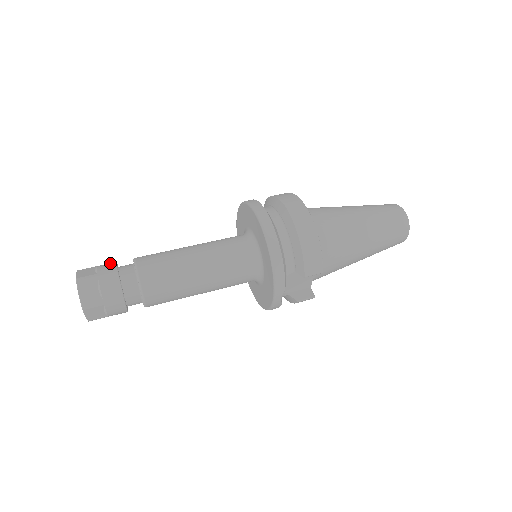
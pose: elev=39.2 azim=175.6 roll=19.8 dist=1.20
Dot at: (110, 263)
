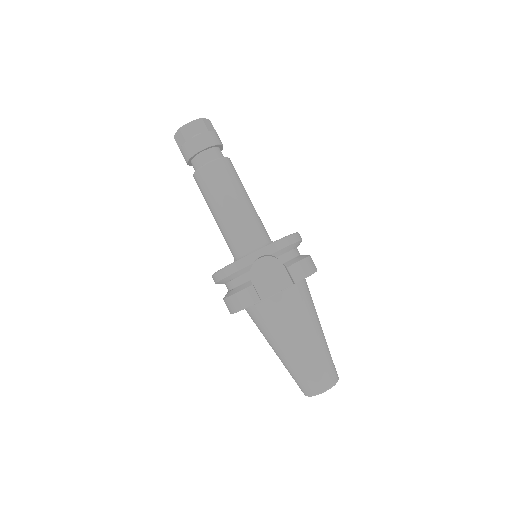
Dot at: occluded
